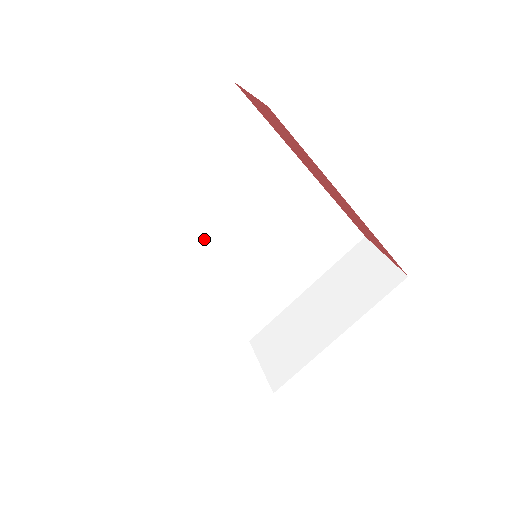
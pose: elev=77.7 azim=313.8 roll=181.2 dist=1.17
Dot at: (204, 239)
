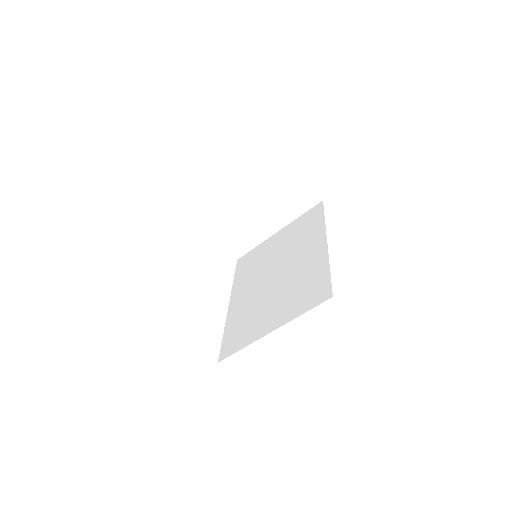
Dot at: occluded
